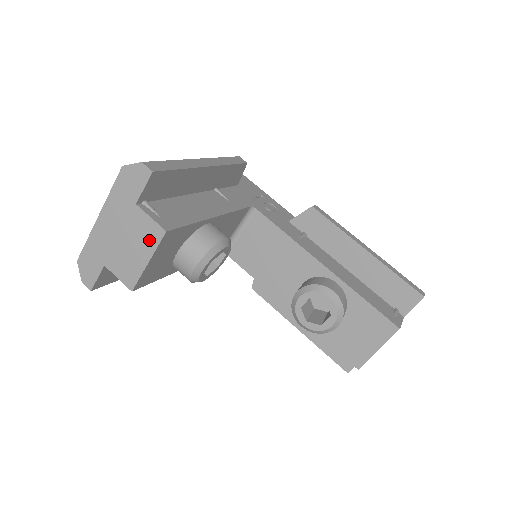
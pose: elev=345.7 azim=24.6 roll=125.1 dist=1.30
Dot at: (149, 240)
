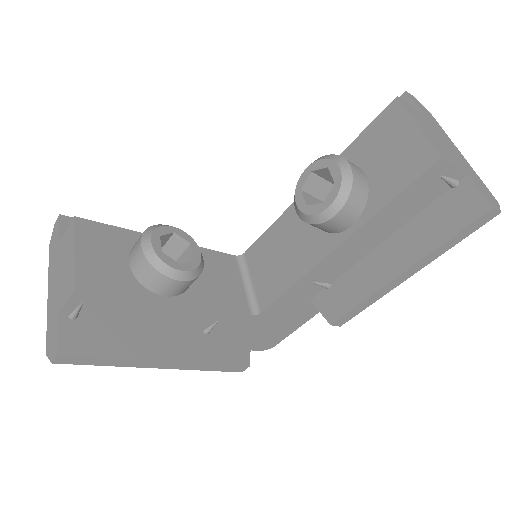
Dot at: (70, 241)
